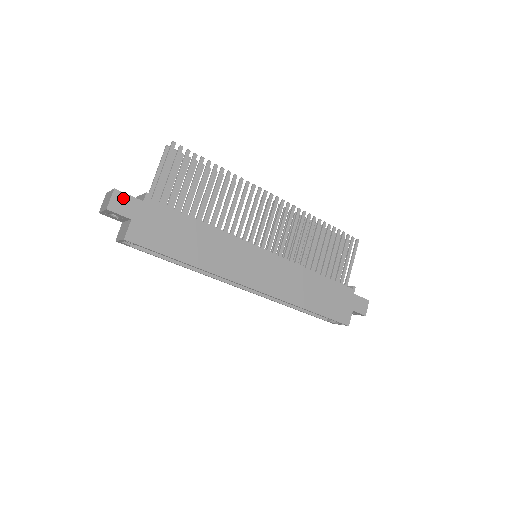
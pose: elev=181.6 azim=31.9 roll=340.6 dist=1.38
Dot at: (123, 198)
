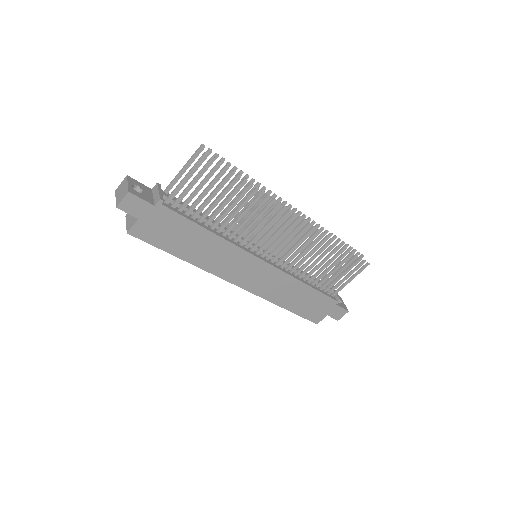
Dot at: (135, 201)
